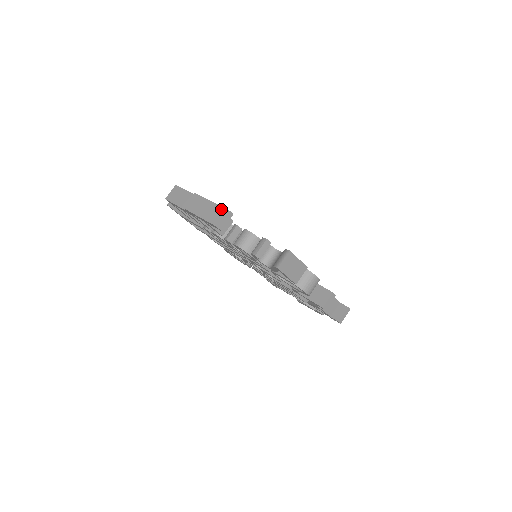
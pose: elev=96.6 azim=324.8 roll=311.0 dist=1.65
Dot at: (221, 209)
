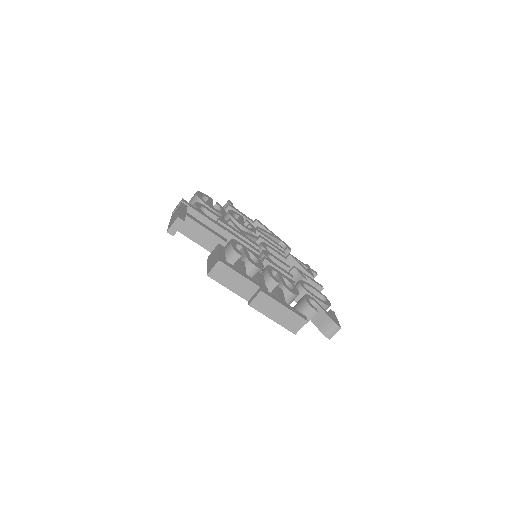
Dot at: (300, 319)
